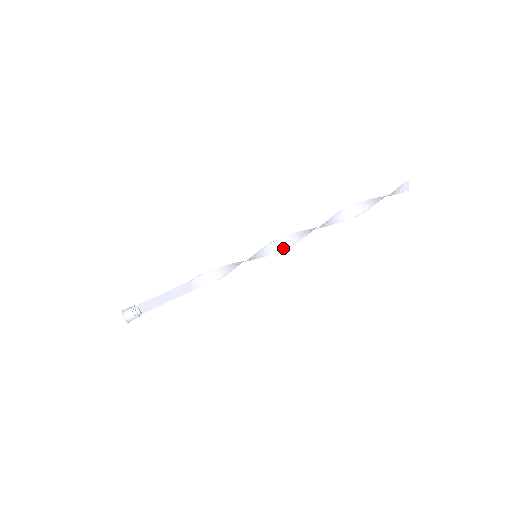
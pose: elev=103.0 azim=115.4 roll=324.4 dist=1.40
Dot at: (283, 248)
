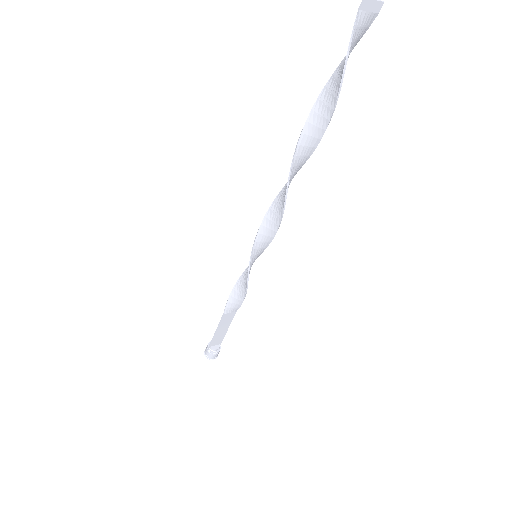
Dot at: (274, 232)
